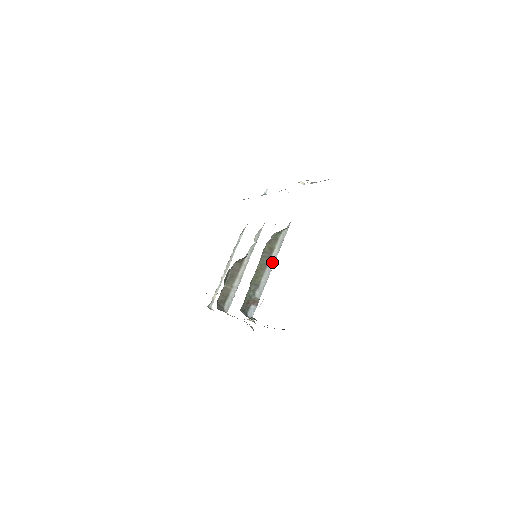
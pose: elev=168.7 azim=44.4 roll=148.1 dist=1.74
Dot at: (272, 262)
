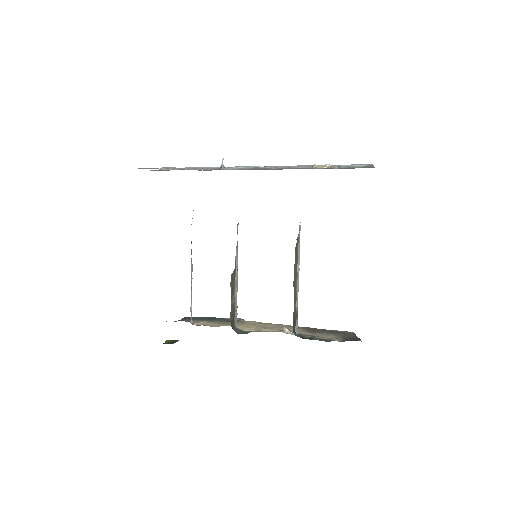
Dot at: (298, 266)
